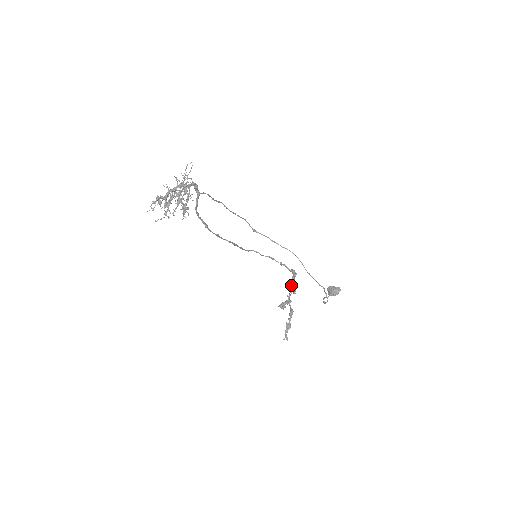
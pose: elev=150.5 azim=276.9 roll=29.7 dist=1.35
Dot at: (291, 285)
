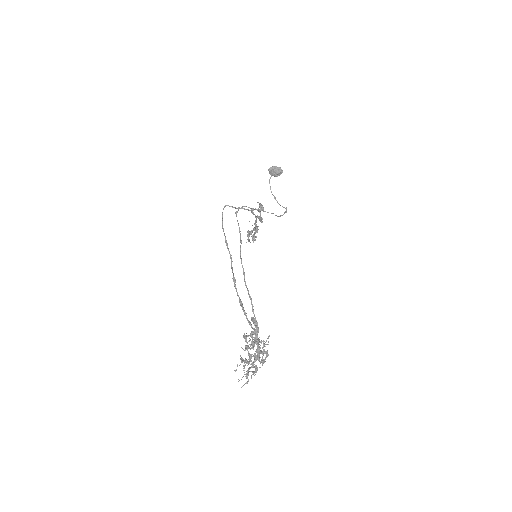
Dot at: (260, 219)
